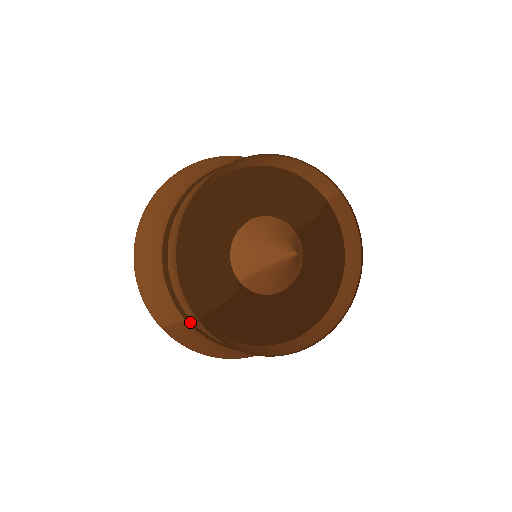
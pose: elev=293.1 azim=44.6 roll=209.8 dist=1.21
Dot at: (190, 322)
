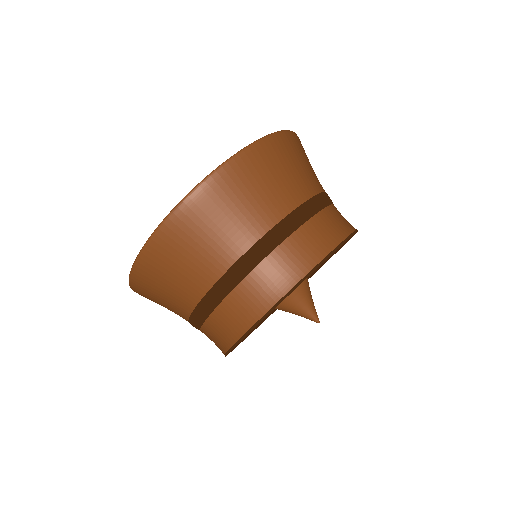
Dot at: occluded
